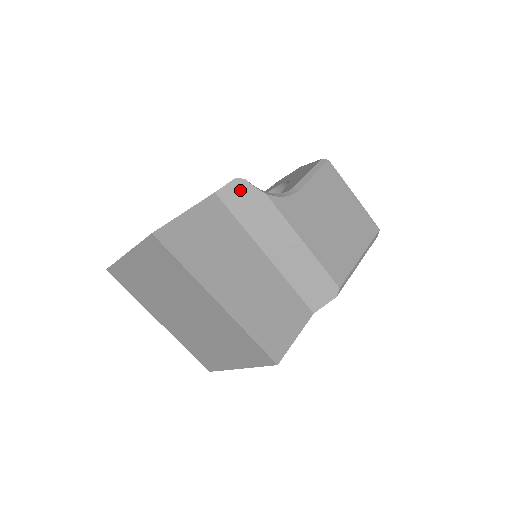
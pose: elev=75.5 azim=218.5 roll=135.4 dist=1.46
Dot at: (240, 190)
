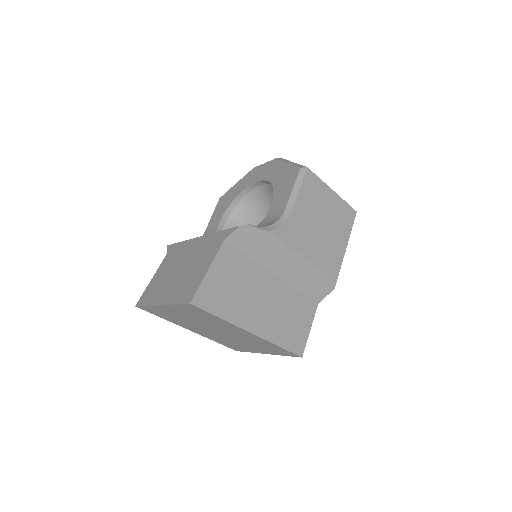
Dot at: (245, 233)
